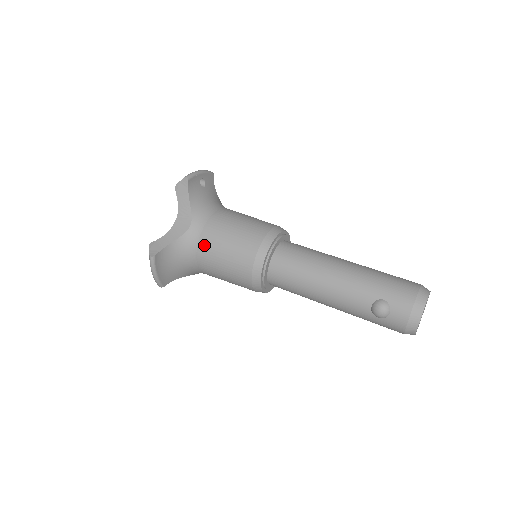
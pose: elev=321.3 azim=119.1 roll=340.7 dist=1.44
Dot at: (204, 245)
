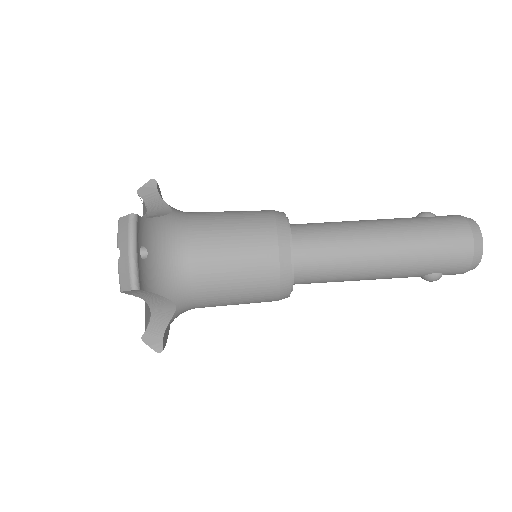
Dot at: occluded
